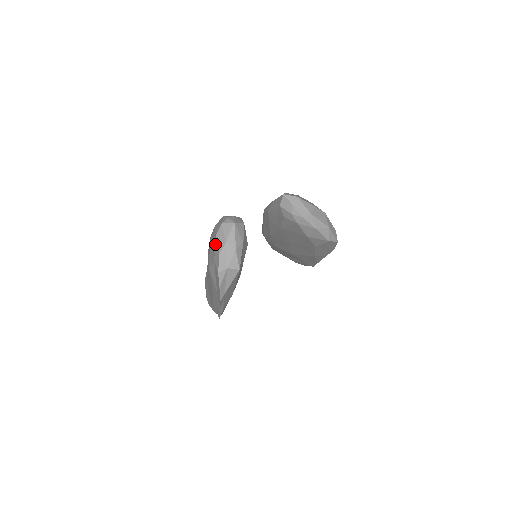
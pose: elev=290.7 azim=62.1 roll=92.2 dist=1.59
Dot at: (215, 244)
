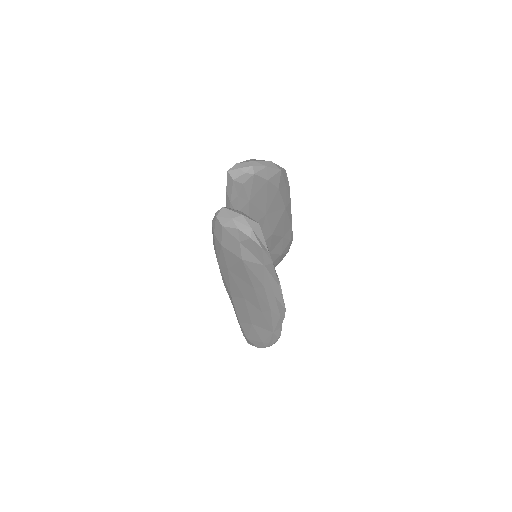
Dot at: (228, 231)
